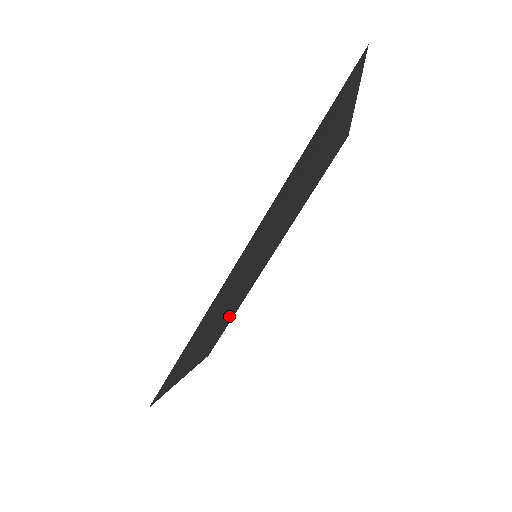
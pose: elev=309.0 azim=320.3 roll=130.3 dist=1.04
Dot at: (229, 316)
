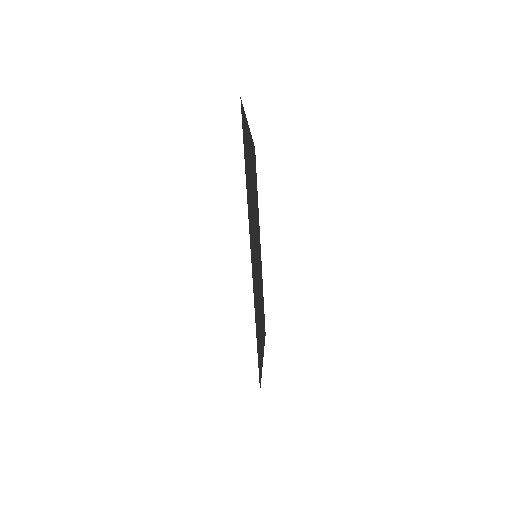
Dot at: (262, 302)
